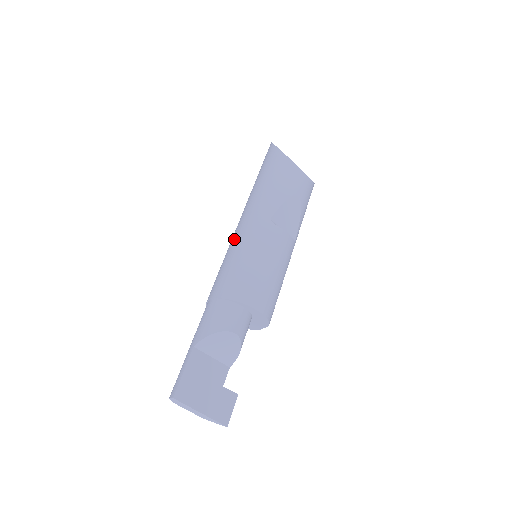
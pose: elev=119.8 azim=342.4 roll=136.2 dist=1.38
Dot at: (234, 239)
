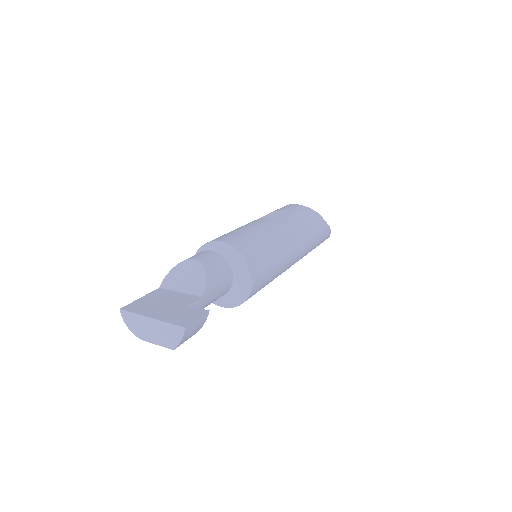
Dot at: occluded
